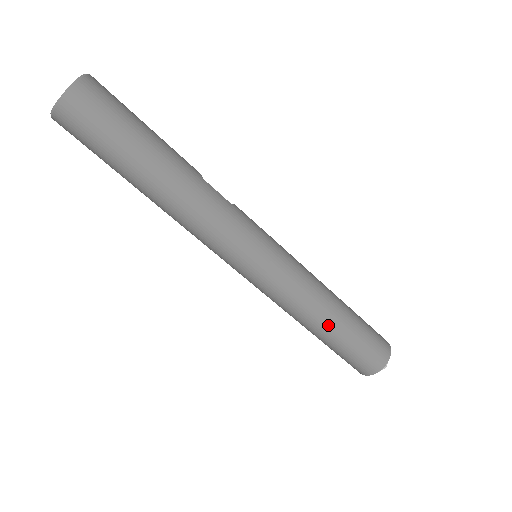
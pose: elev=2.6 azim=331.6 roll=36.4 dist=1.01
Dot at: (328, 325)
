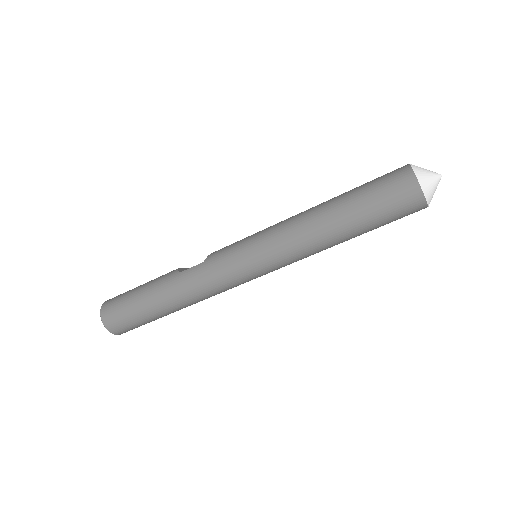
Dot at: (339, 232)
